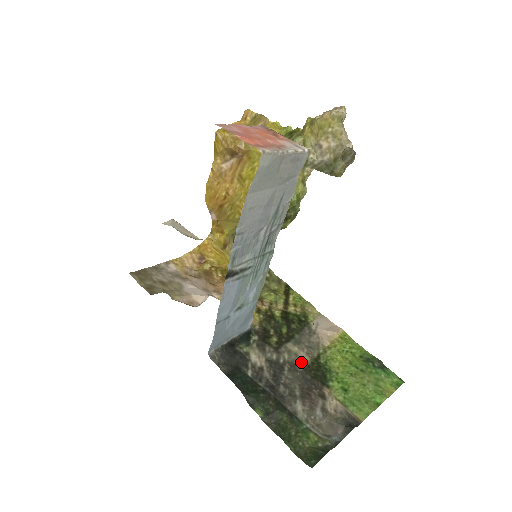
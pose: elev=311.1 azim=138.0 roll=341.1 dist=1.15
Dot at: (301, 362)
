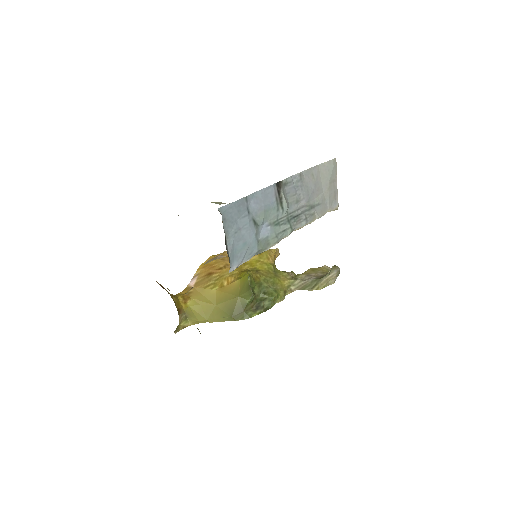
Dot at: occluded
